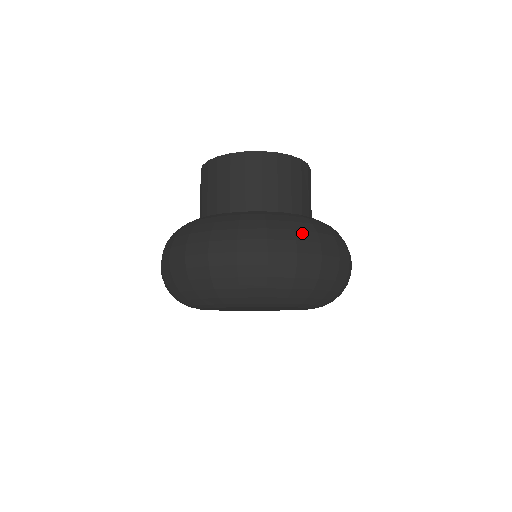
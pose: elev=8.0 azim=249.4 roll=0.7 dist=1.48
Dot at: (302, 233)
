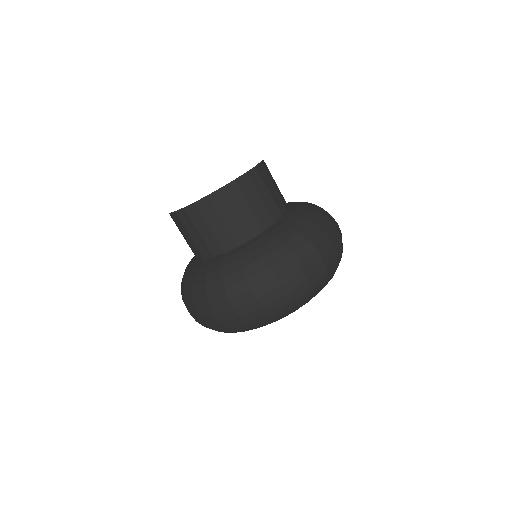
Dot at: (328, 217)
